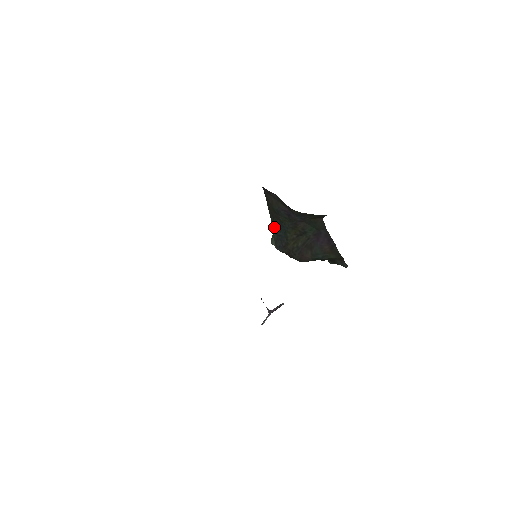
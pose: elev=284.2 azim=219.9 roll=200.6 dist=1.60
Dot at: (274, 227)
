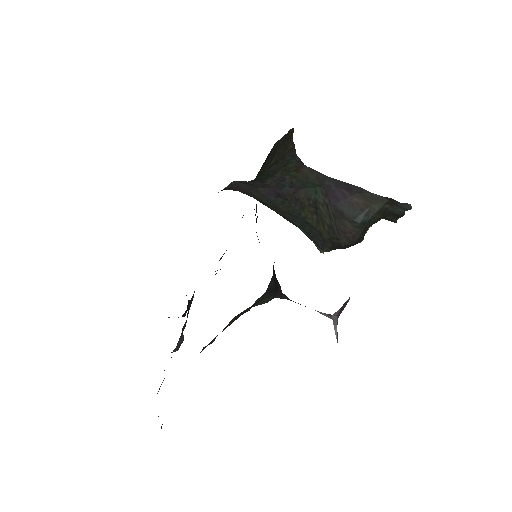
Dot at: (300, 229)
